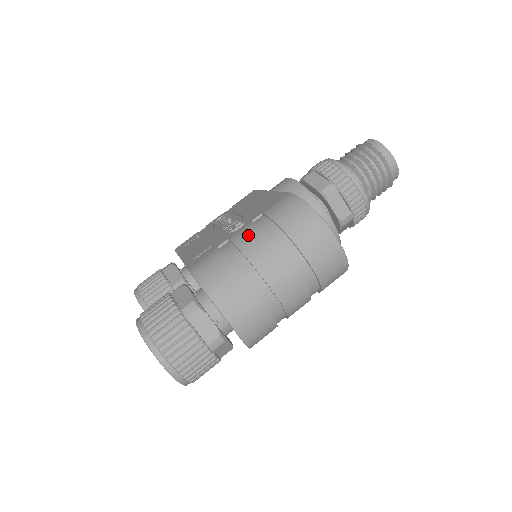
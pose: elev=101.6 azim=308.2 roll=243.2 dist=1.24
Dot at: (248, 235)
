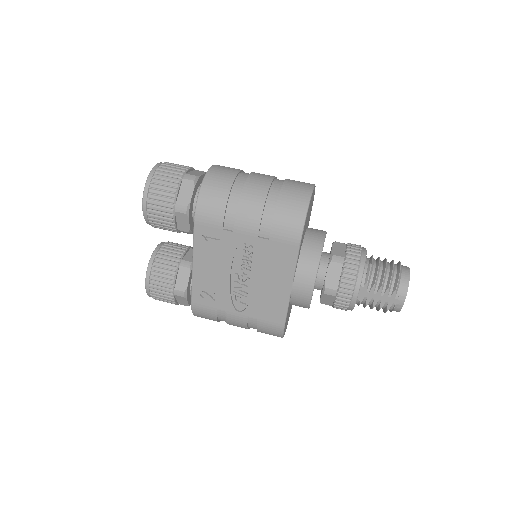
Dot at: occluded
